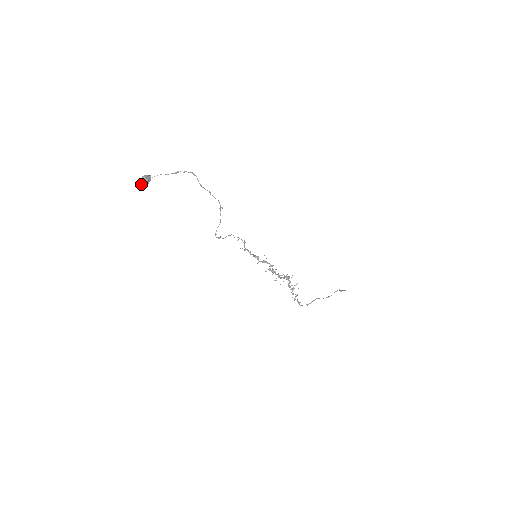
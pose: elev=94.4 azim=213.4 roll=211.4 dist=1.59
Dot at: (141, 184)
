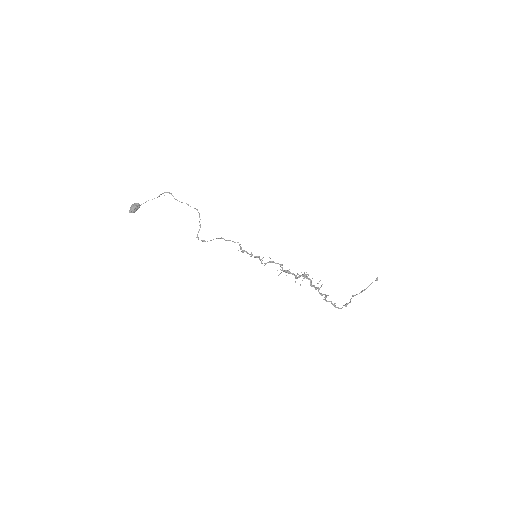
Dot at: (130, 210)
